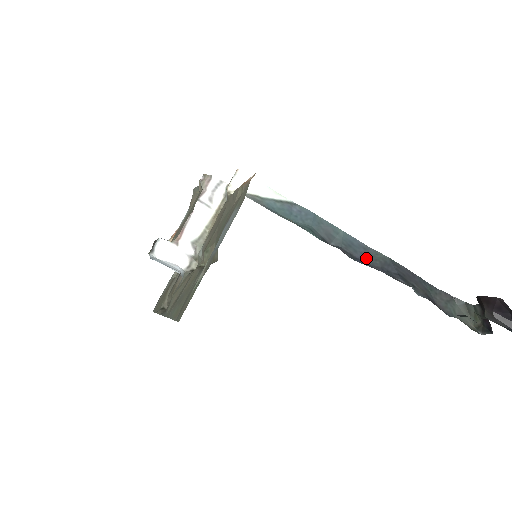
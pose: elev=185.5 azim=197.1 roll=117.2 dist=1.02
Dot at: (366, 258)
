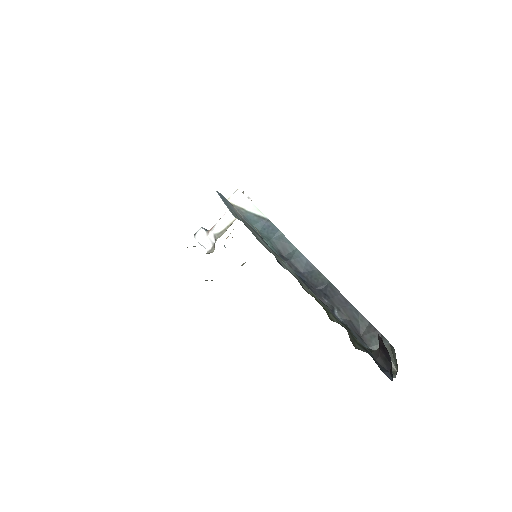
Dot at: (309, 275)
